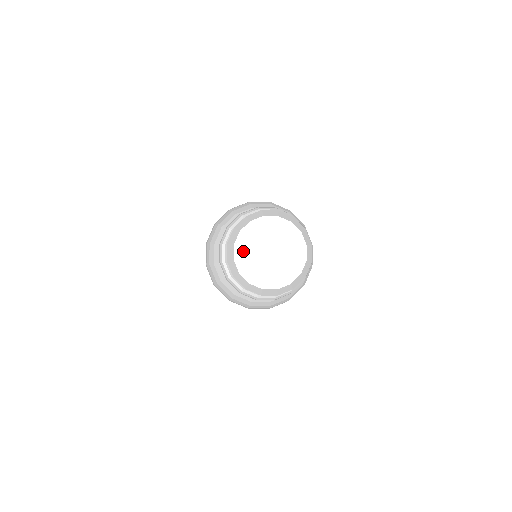
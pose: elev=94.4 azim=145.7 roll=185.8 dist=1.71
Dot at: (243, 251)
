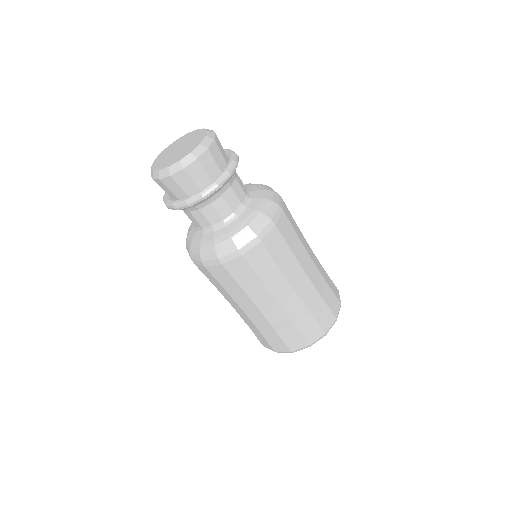
Dot at: (161, 165)
